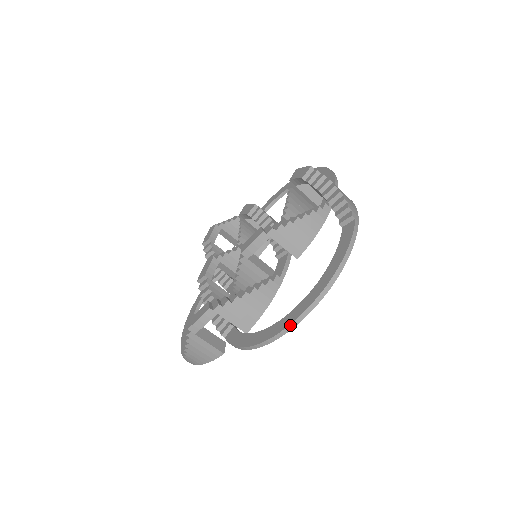
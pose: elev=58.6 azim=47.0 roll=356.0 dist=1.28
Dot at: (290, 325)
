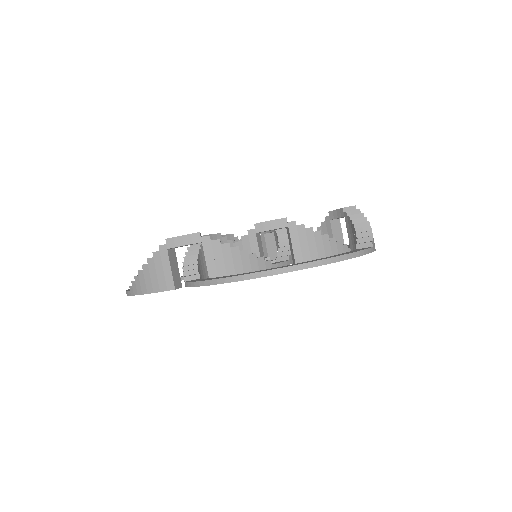
Dot at: (266, 271)
